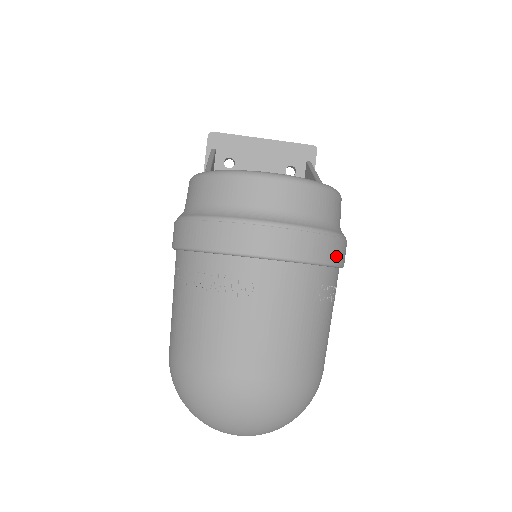
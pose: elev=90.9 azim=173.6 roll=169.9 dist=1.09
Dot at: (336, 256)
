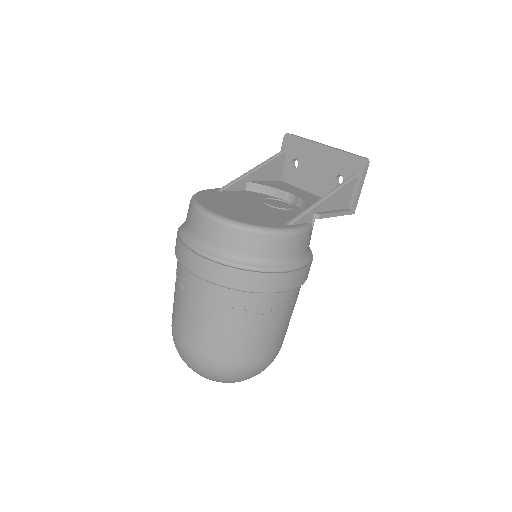
Dot at: (247, 285)
